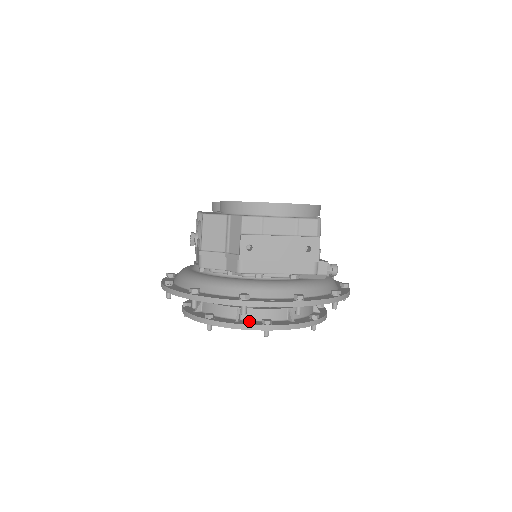
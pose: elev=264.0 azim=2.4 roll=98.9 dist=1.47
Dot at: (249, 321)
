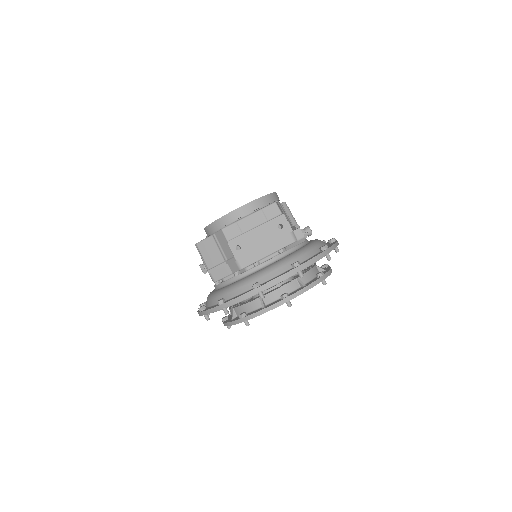
Dot at: (272, 303)
